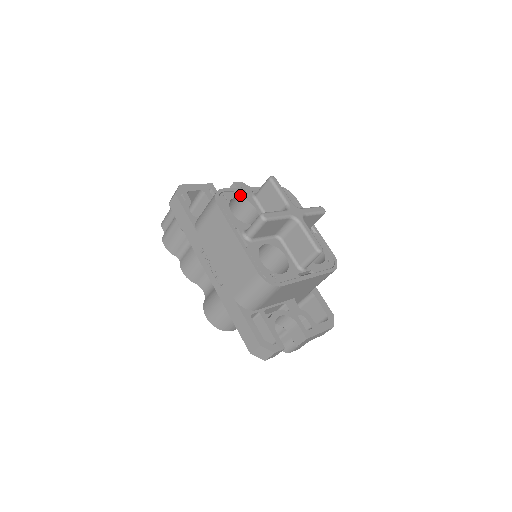
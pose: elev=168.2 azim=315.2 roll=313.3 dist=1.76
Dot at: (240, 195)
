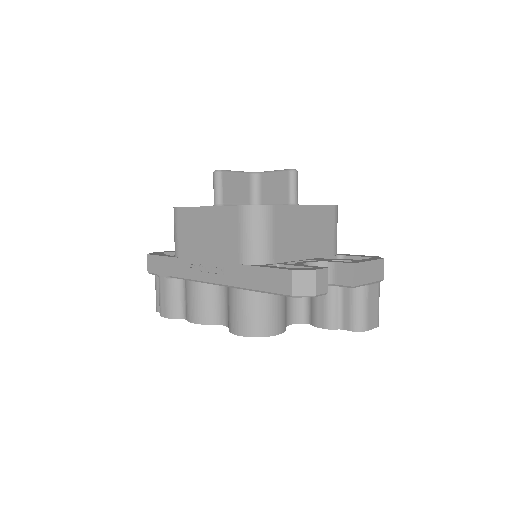
Dot at: occluded
